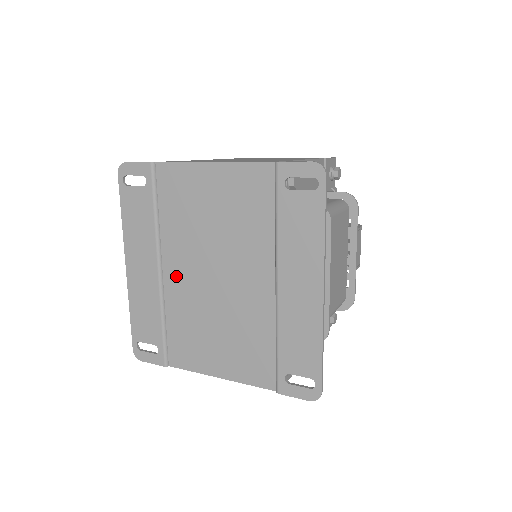
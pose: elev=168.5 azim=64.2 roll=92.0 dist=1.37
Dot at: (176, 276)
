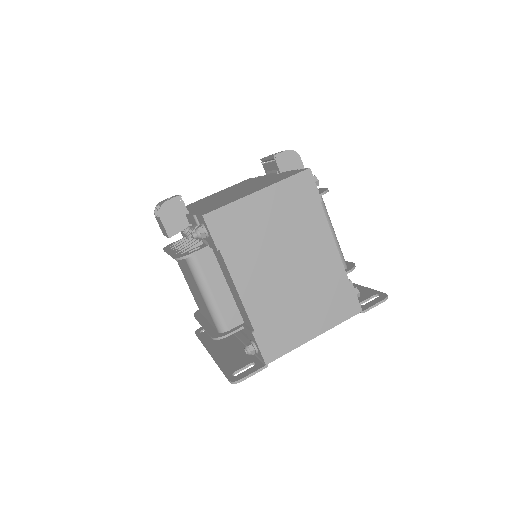
Dot at: occluded
